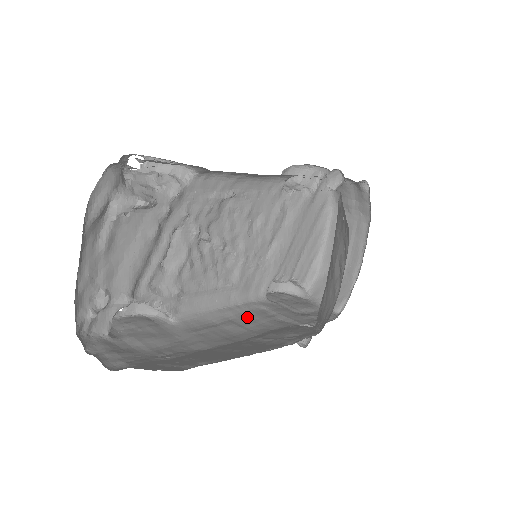
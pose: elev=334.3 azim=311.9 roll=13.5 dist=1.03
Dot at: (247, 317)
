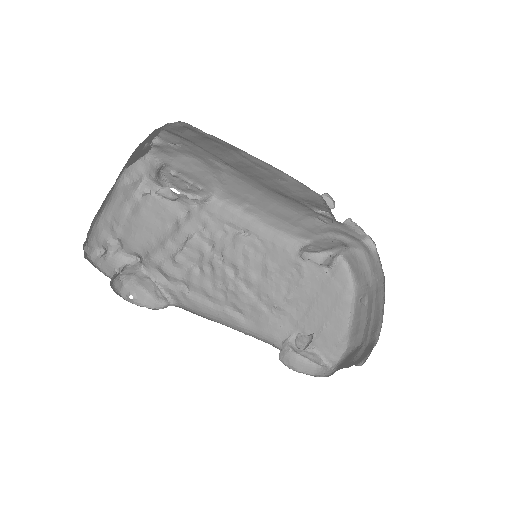
Dot at: occluded
